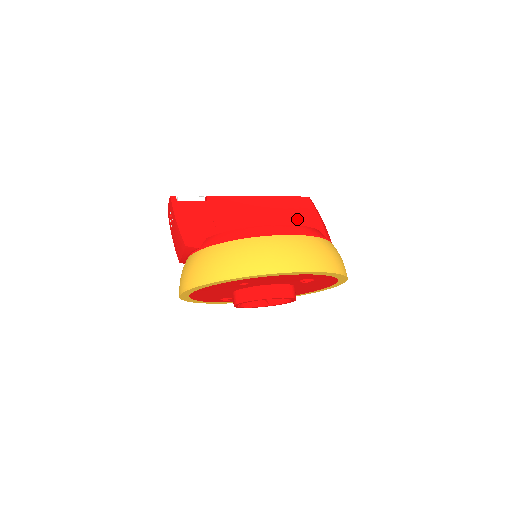
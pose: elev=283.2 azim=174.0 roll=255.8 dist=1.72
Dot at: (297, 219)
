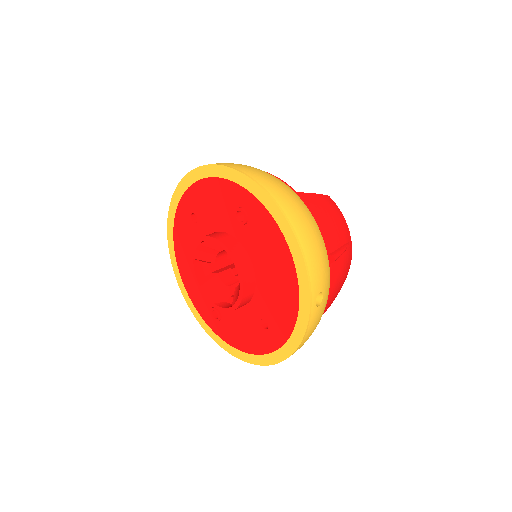
Dot at: occluded
